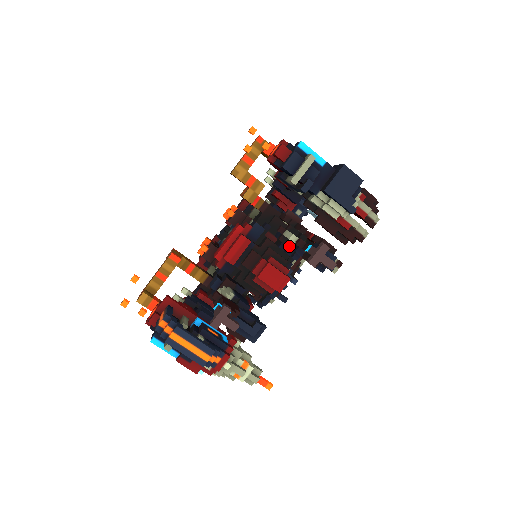
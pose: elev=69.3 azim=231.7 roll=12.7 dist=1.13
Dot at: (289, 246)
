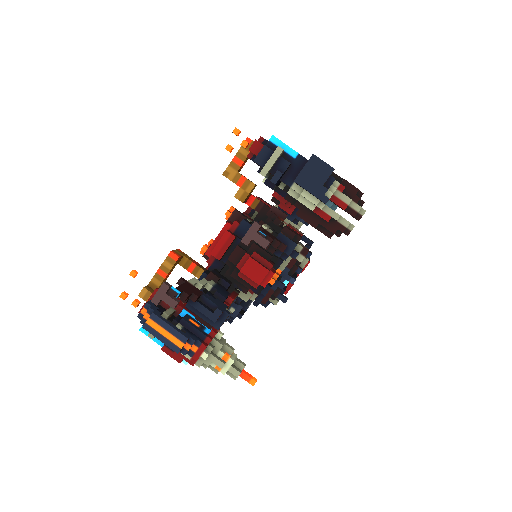
Dot at: occluded
